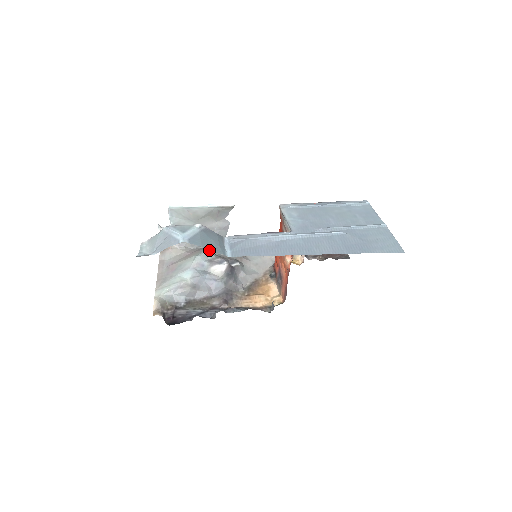
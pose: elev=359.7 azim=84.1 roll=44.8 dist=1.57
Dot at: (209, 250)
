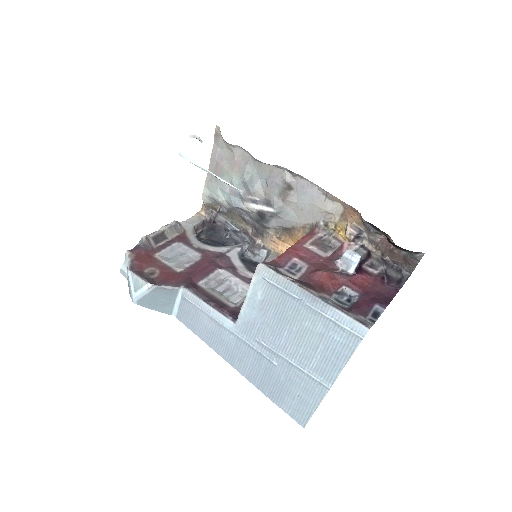
Dot at: (245, 182)
